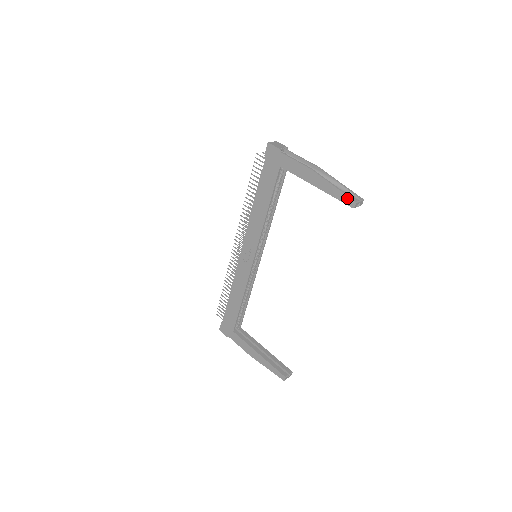
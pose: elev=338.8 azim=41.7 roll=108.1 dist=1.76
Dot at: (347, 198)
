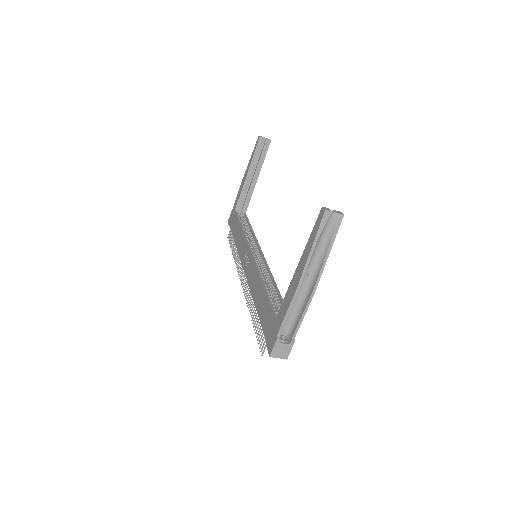
Dot at: (256, 144)
